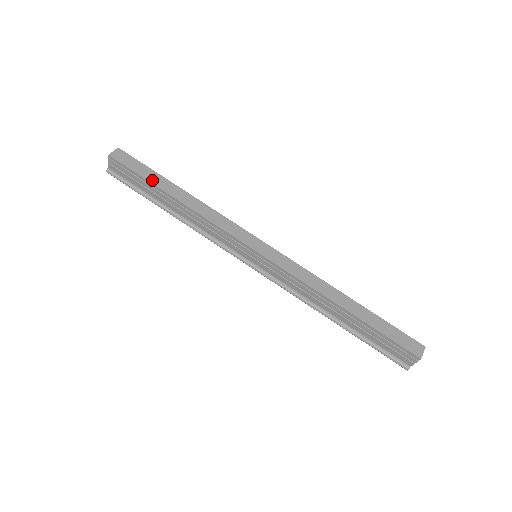
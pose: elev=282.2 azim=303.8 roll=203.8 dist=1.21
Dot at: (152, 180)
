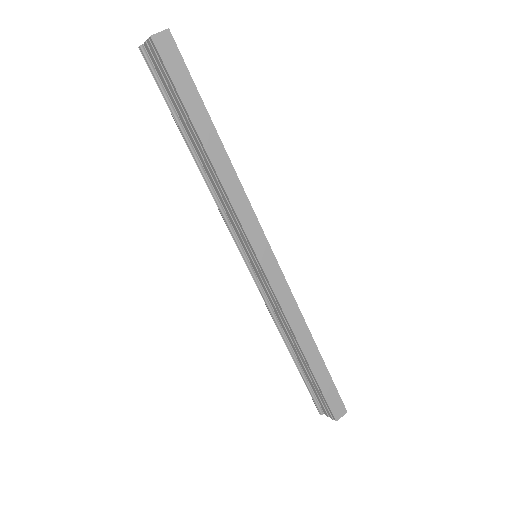
Dot at: (190, 108)
